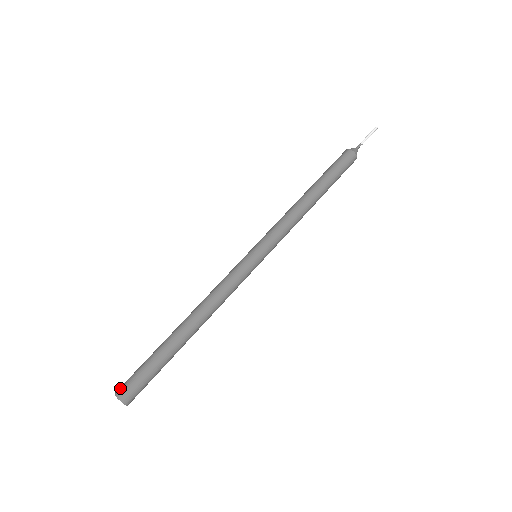
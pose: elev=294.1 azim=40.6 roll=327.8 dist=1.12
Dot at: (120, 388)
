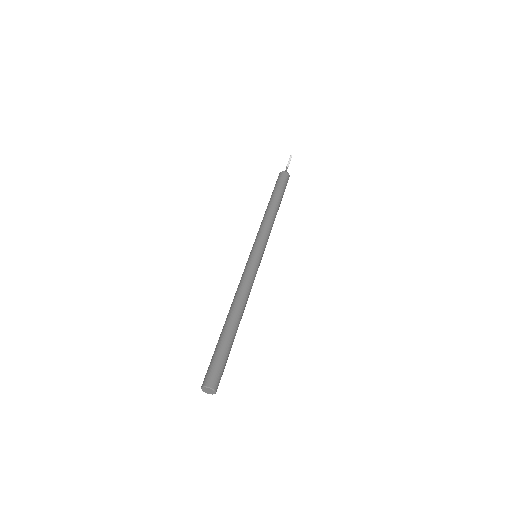
Dot at: (211, 381)
